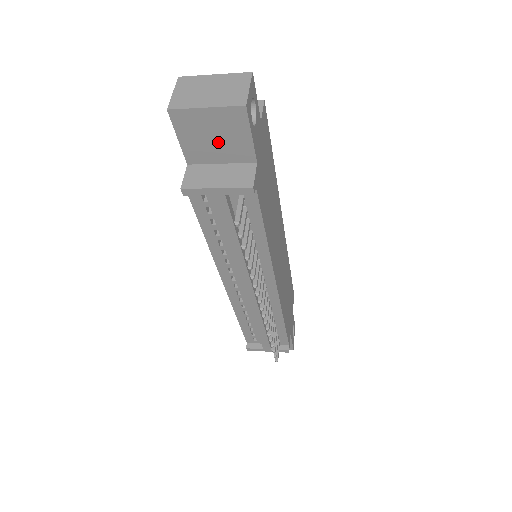
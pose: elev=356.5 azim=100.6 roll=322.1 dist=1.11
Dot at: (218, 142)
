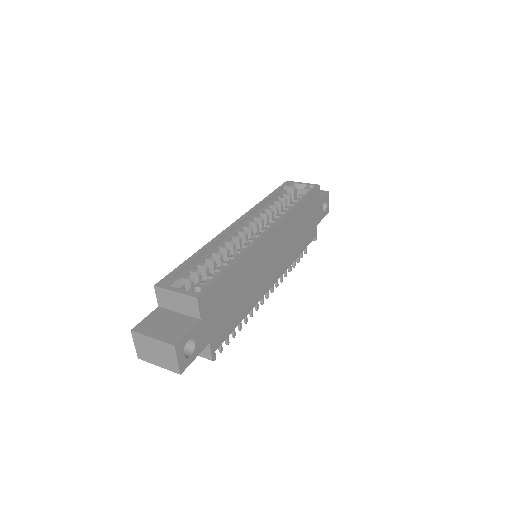
Dot at: occluded
